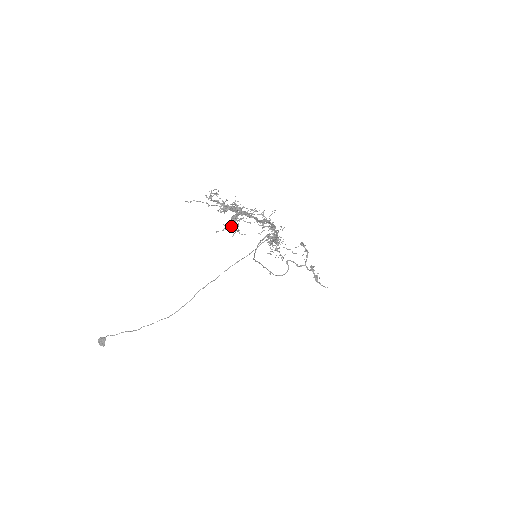
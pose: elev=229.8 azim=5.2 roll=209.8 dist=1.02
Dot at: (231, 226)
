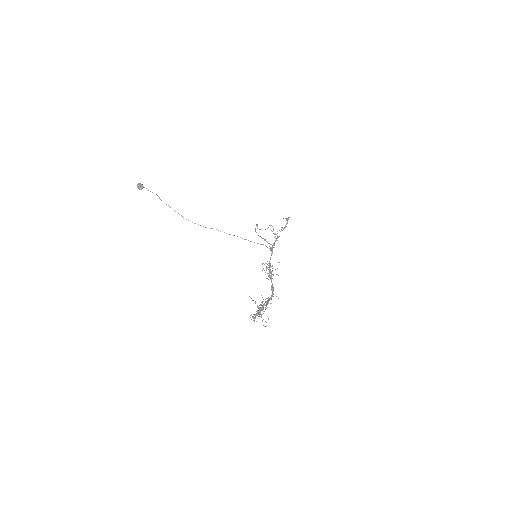
Dot at: (254, 318)
